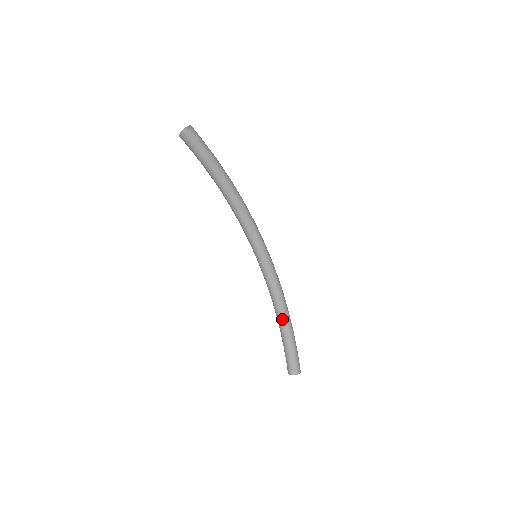
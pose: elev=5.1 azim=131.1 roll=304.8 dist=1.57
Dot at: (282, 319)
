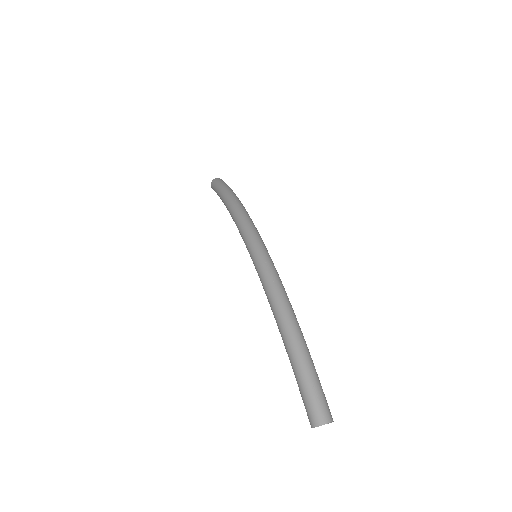
Dot at: occluded
